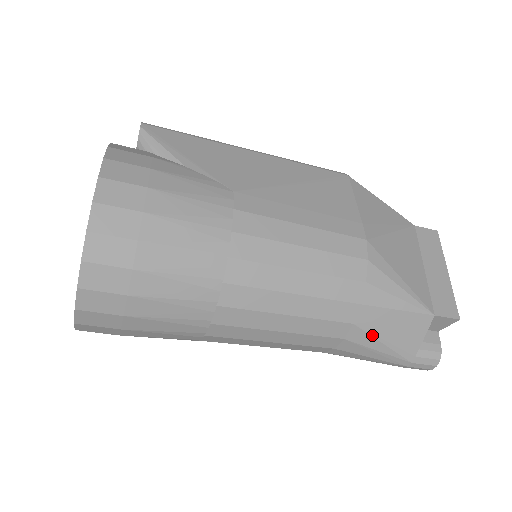
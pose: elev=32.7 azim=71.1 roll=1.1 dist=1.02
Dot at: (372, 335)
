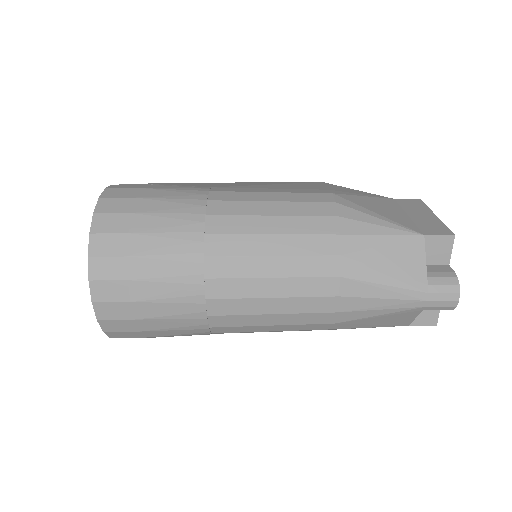
Dot at: (366, 265)
